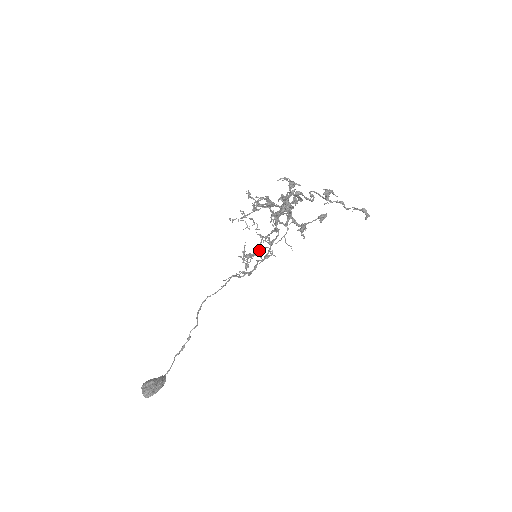
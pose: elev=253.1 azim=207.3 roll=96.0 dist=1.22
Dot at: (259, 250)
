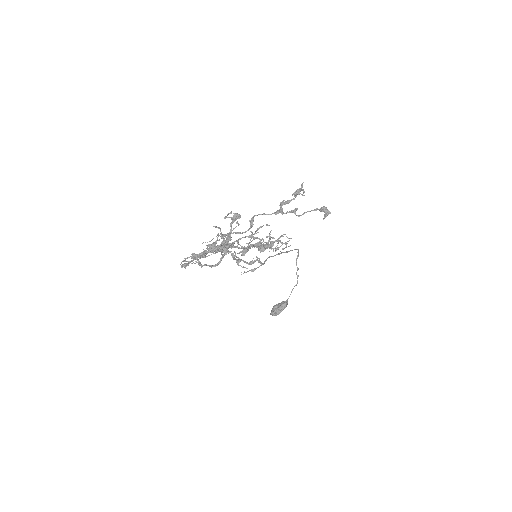
Dot at: (262, 248)
